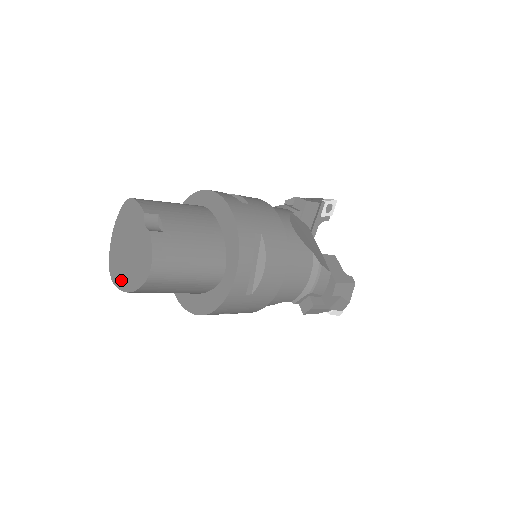
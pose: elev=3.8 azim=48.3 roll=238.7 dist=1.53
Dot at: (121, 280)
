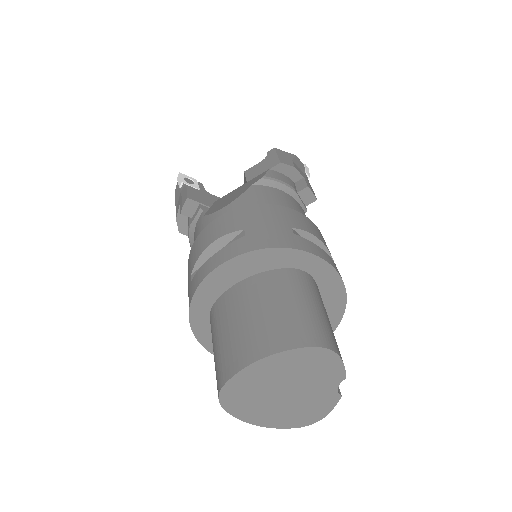
Dot at: (246, 412)
